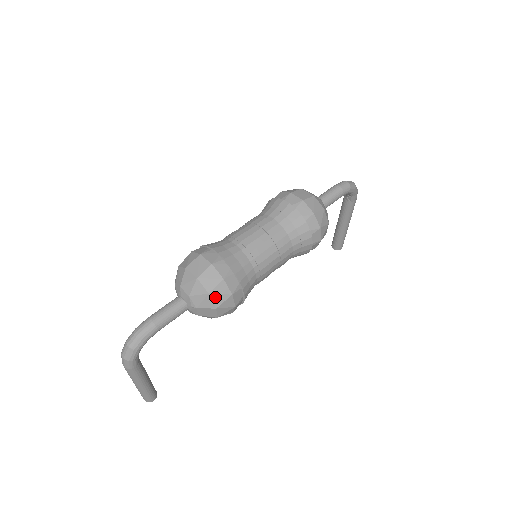
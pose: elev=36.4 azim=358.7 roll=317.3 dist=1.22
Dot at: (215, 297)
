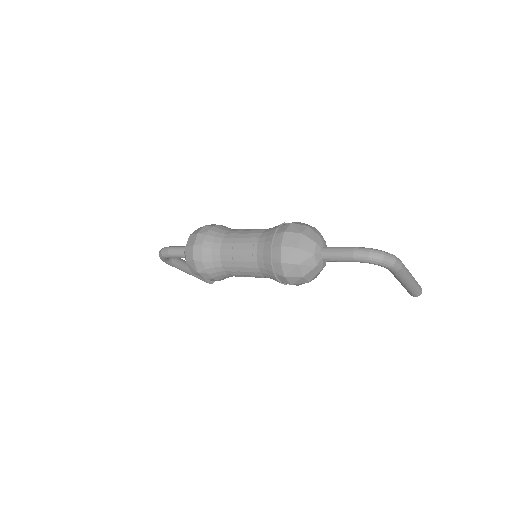
Dot at: (190, 266)
